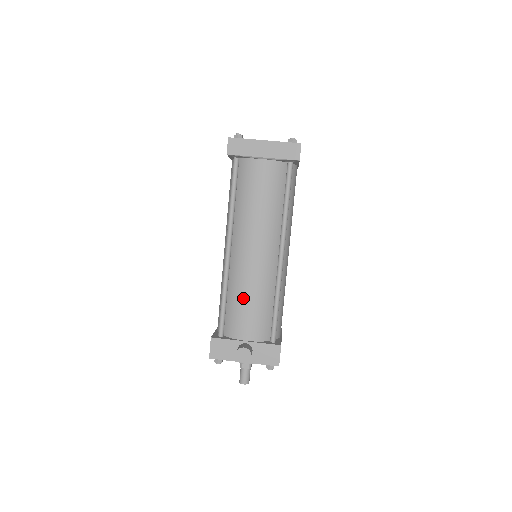
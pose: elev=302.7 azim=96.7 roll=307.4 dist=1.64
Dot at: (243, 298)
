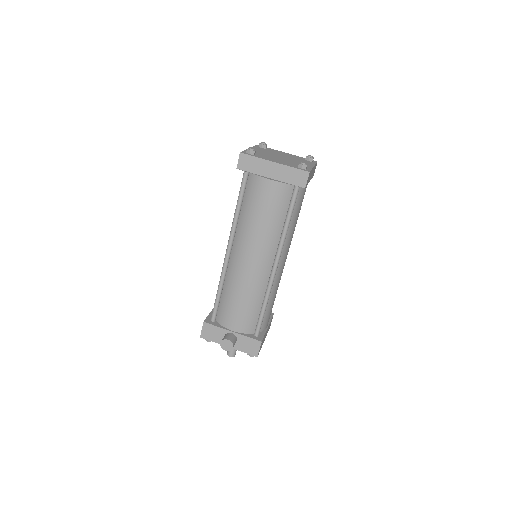
Dot at: (235, 297)
